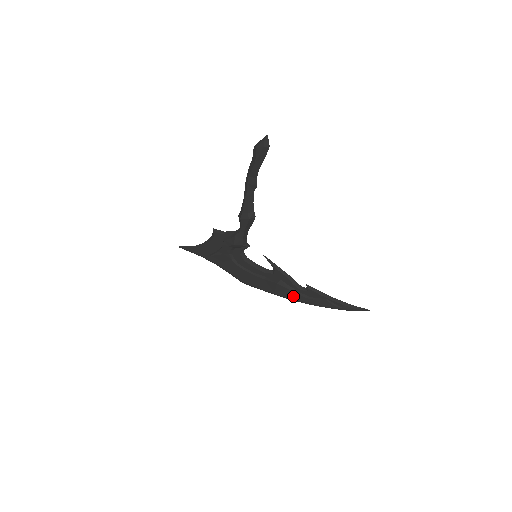
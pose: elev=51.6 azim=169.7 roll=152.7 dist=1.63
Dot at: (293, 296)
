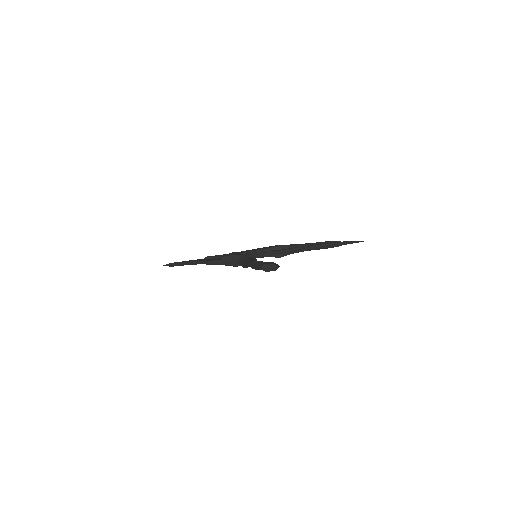
Dot at: occluded
